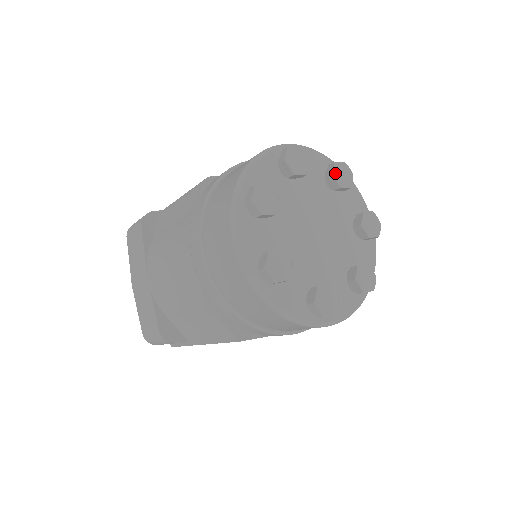
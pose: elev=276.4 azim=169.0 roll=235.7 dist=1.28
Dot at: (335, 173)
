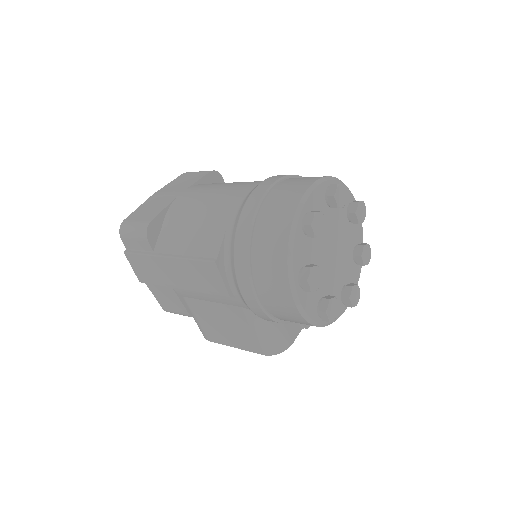
Dot at: (365, 247)
